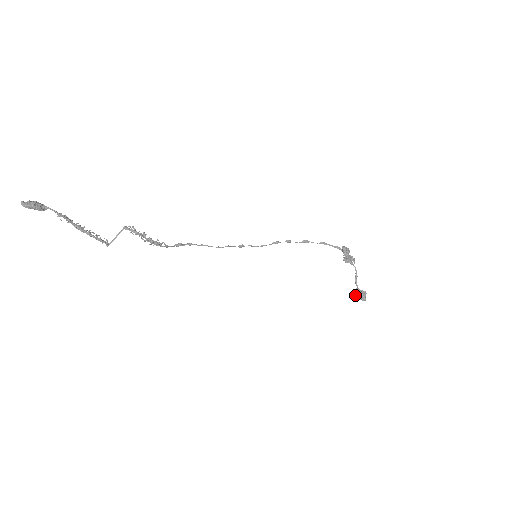
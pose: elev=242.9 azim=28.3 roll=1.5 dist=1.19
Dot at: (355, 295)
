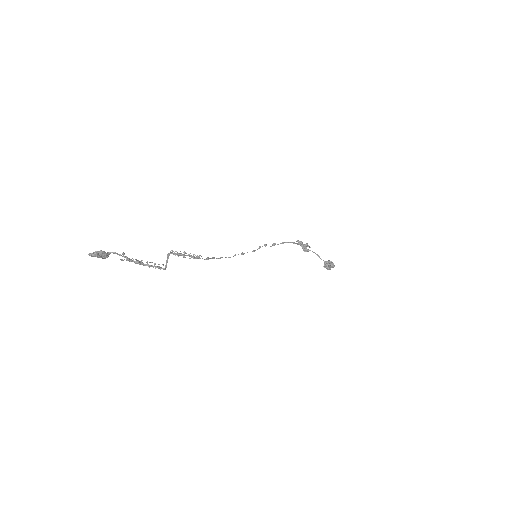
Dot at: (327, 266)
